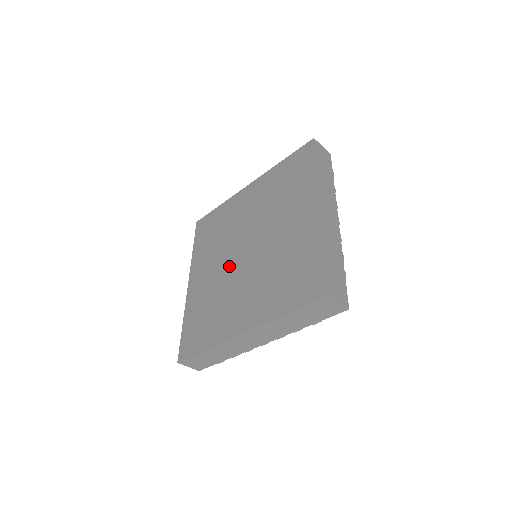
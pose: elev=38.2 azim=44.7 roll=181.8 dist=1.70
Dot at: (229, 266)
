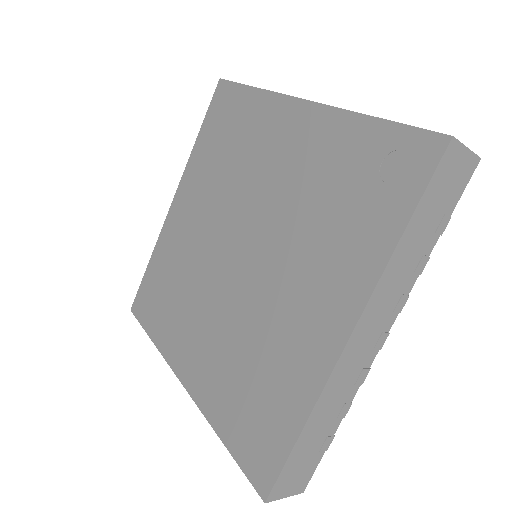
Dot at: (230, 294)
